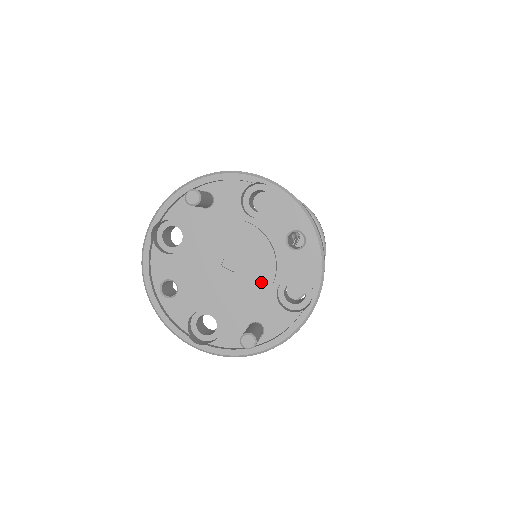
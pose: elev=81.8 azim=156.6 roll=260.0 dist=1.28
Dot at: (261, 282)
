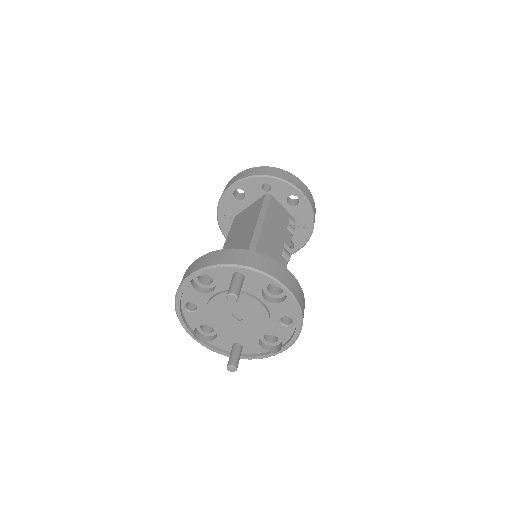
Dot at: (253, 332)
